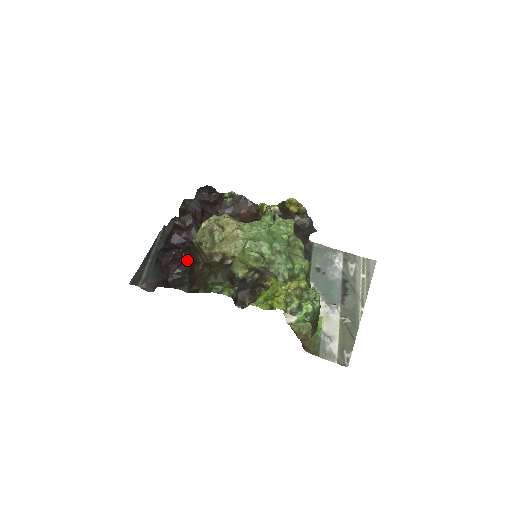
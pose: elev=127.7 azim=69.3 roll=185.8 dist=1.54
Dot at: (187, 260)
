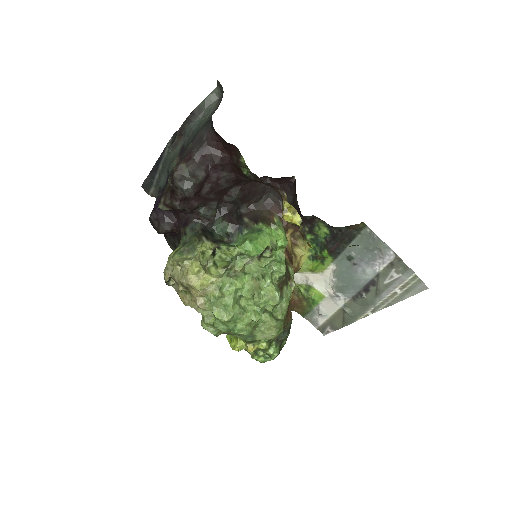
Dot at: occluded
